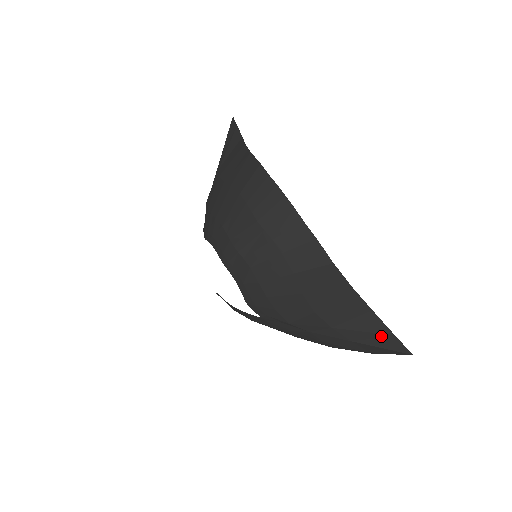
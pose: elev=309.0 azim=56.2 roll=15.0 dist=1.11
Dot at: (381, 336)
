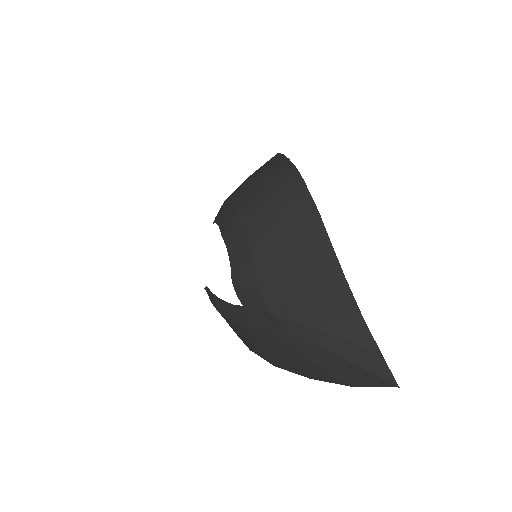
Dot at: (366, 352)
